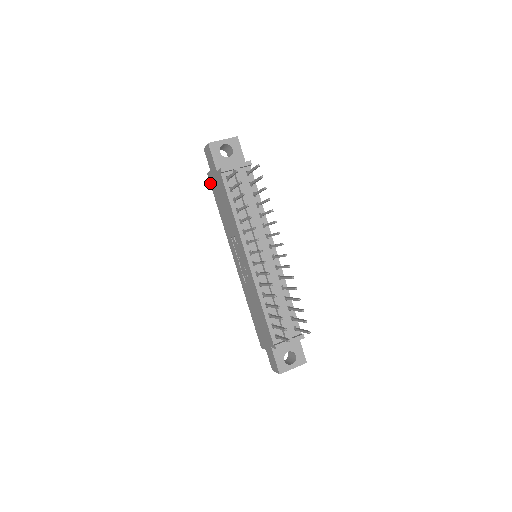
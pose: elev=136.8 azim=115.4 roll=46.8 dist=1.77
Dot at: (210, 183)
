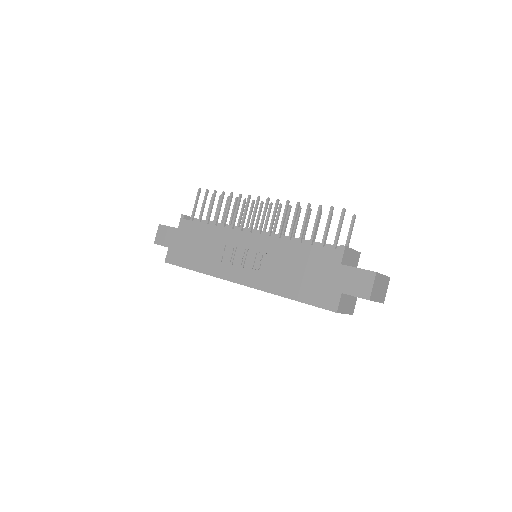
Dot at: (172, 263)
